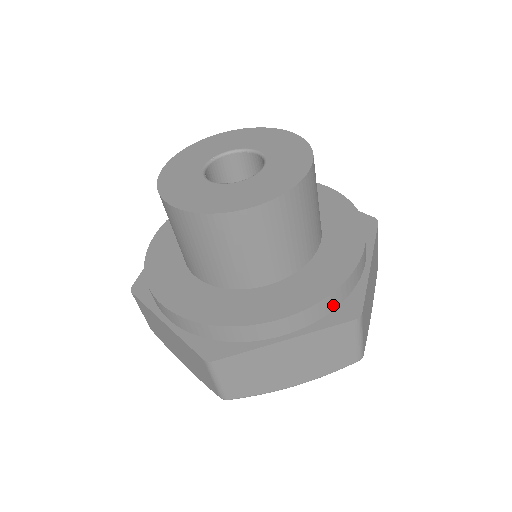
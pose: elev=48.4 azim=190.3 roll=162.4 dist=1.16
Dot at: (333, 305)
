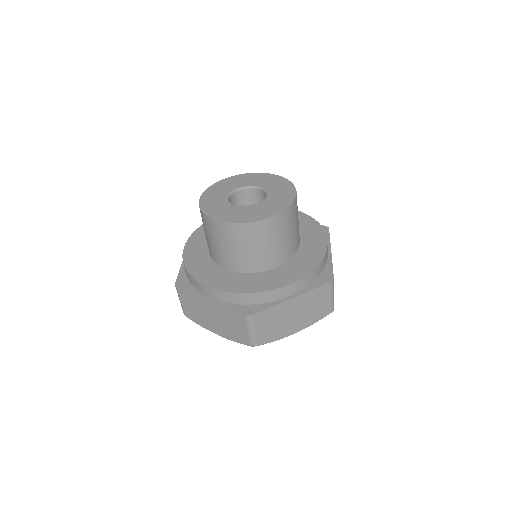
Dot at: (316, 275)
